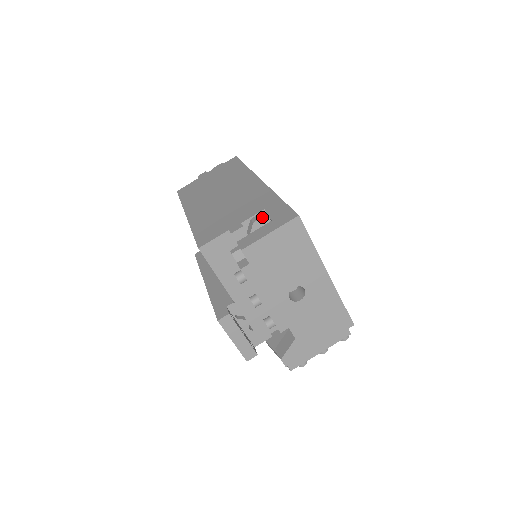
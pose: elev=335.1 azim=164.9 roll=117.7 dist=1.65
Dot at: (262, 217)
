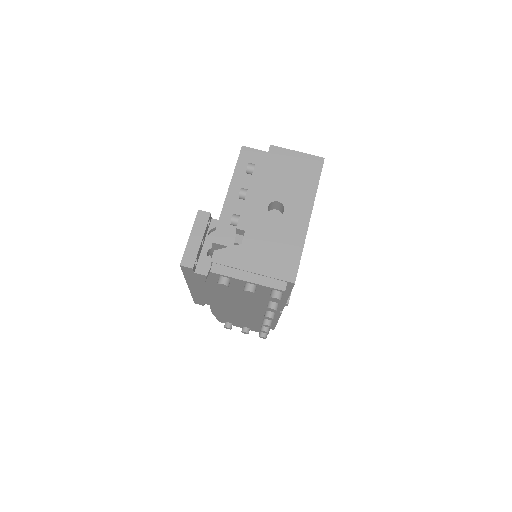
Dot at: occluded
